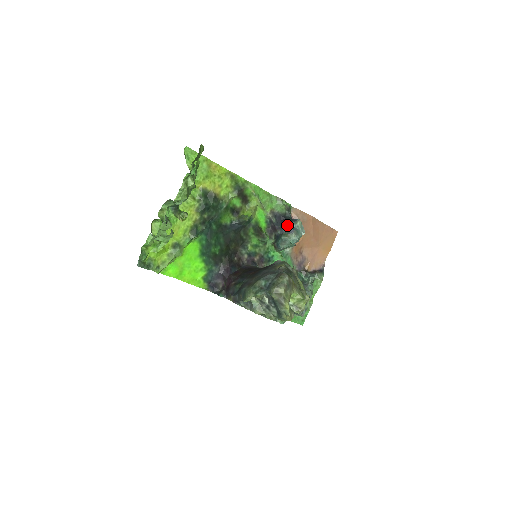
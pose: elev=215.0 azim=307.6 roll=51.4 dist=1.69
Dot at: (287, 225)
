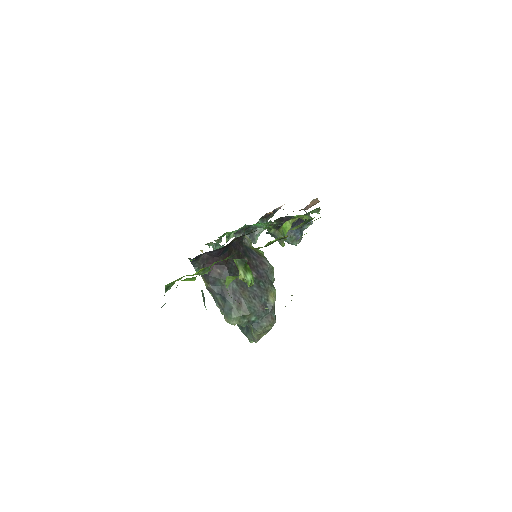
Dot at: (301, 230)
